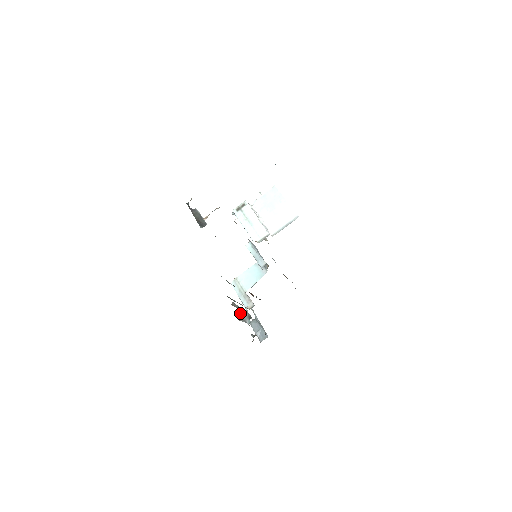
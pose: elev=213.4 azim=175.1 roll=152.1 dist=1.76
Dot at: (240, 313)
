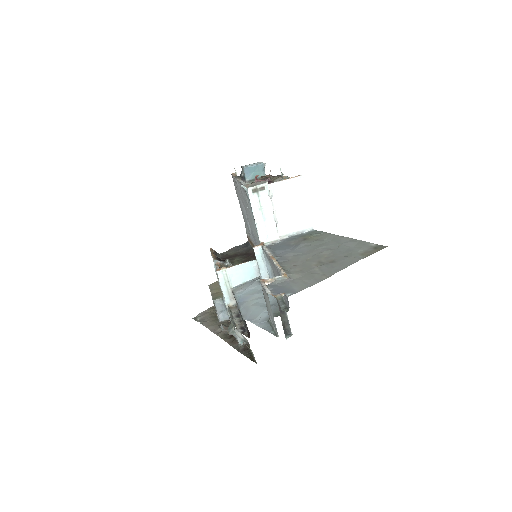
Dot at: (234, 330)
